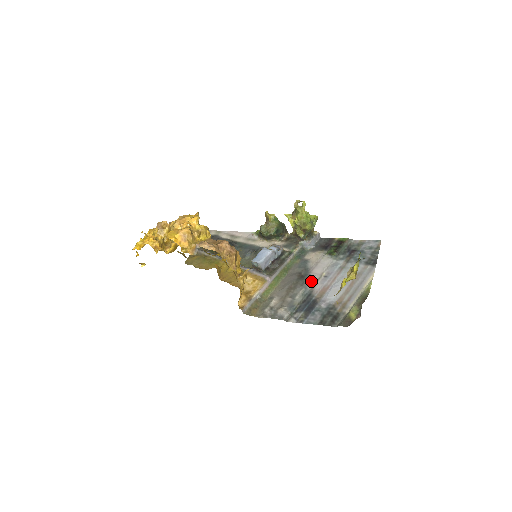
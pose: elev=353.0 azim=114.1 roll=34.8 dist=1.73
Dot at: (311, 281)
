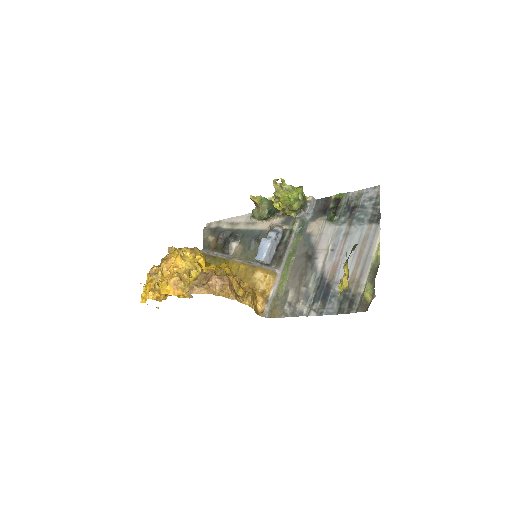
Dot at: (319, 261)
